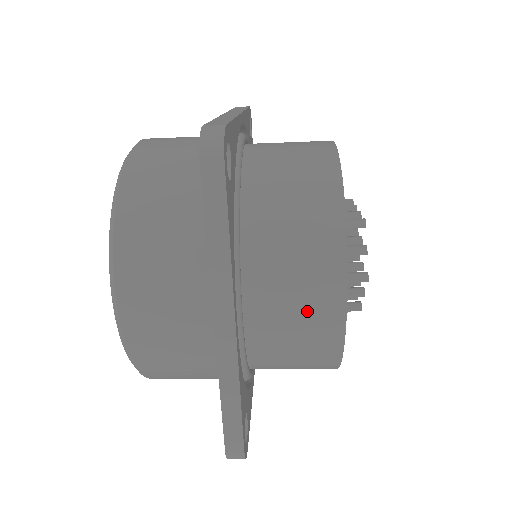
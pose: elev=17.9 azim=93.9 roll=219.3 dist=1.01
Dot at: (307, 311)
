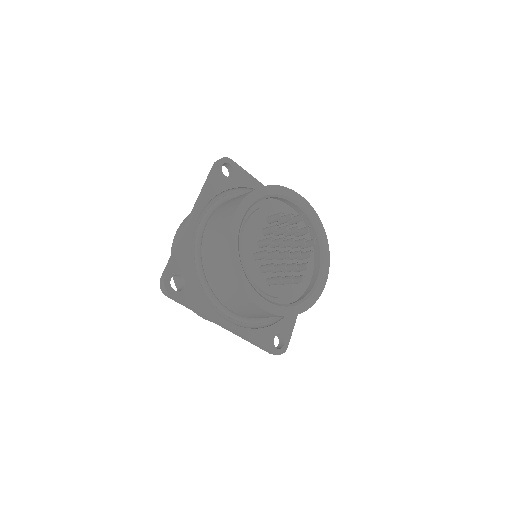
Dot at: (253, 311)
